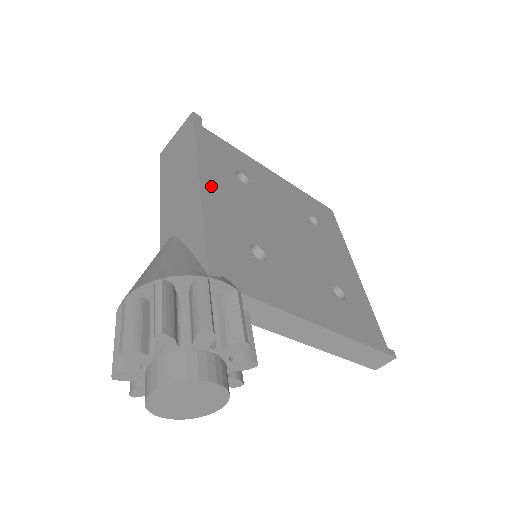
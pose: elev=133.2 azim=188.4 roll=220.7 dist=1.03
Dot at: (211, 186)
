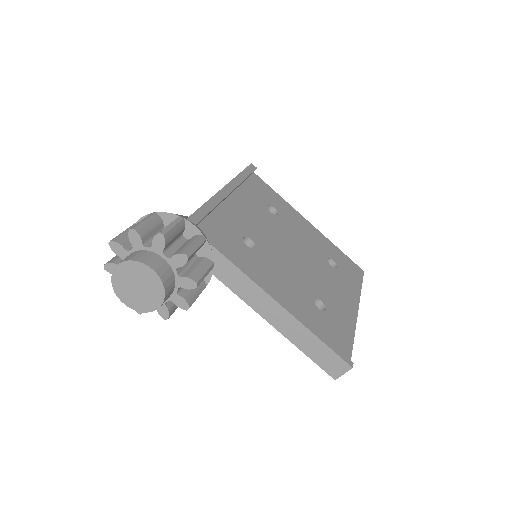
Dot at: (236, 199)
